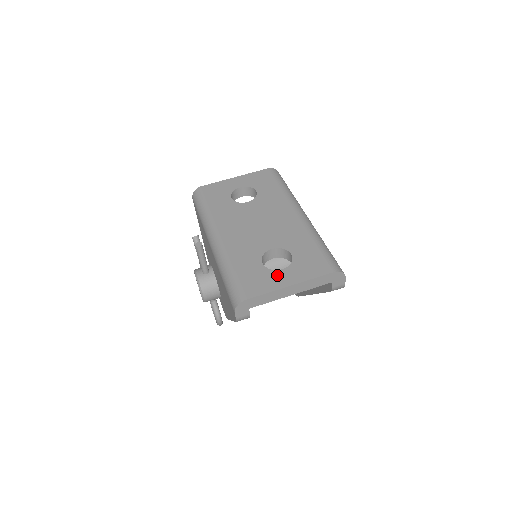
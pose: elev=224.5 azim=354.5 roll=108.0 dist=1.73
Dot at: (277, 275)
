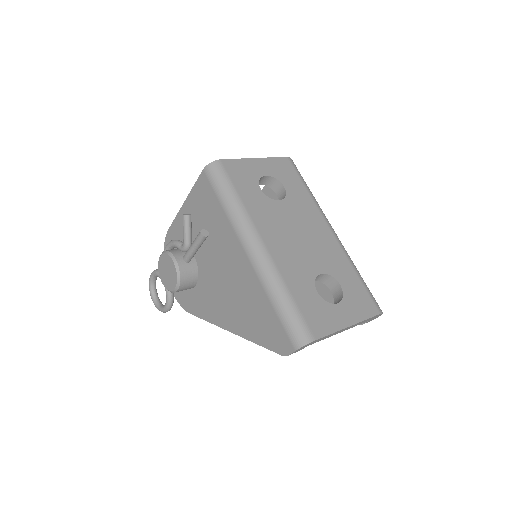
Dot at: (335, 311)
